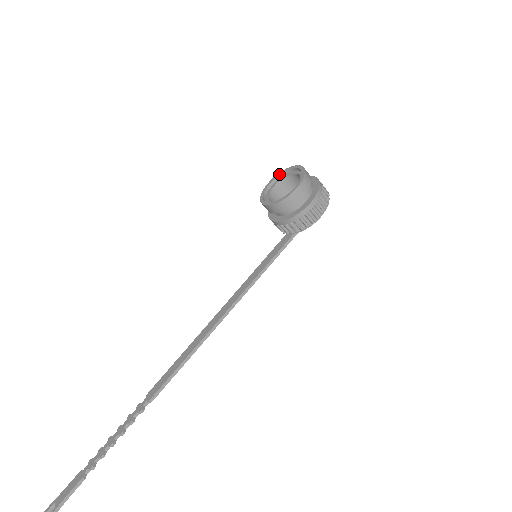
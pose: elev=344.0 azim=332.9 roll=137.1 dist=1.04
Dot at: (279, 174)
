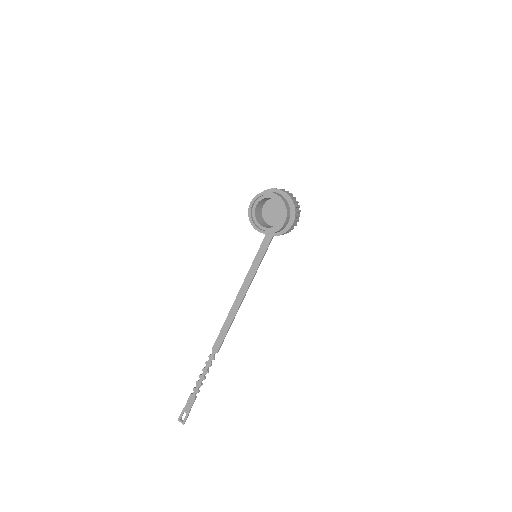
Dot at: (258, 197)
